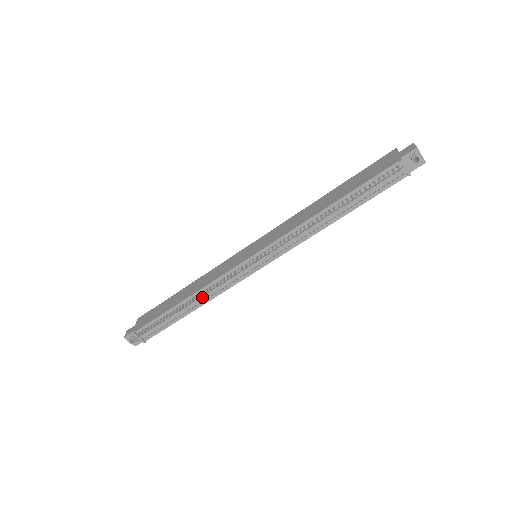
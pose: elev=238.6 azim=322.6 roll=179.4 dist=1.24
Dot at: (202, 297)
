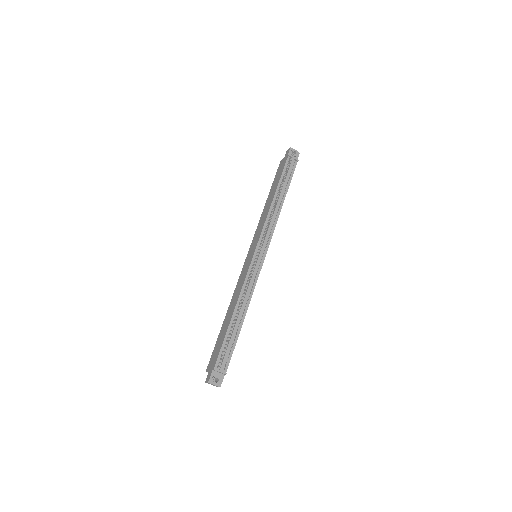
Dot at: (244, 301)
